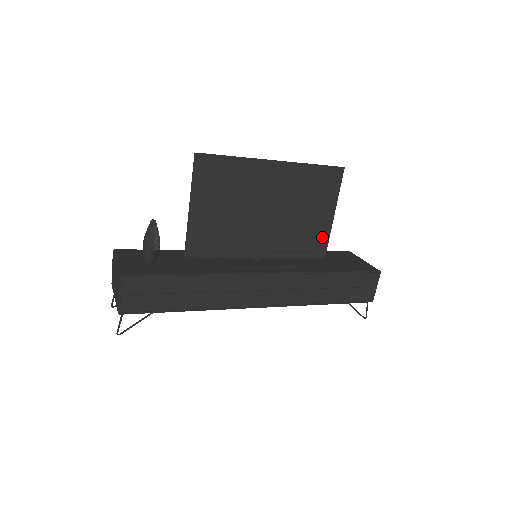
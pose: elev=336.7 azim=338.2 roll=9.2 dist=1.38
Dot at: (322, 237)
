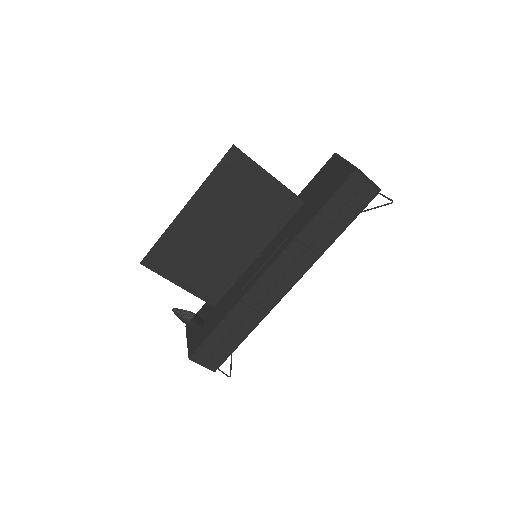
Dot at: (284, 196)
